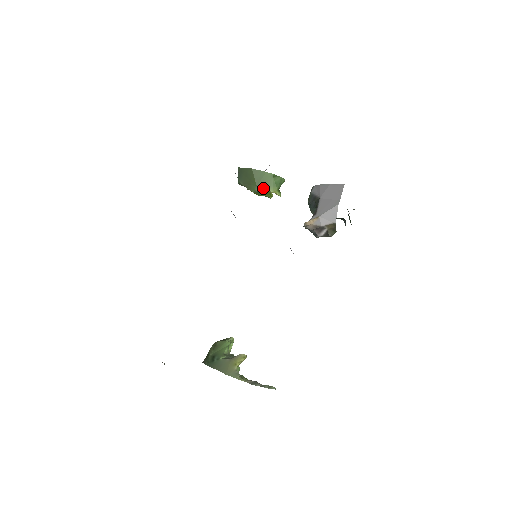
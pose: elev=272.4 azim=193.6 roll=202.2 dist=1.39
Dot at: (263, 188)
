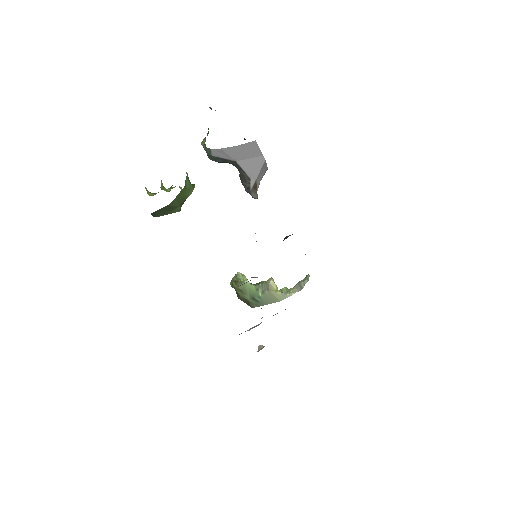
Dot at: (184, 201)
